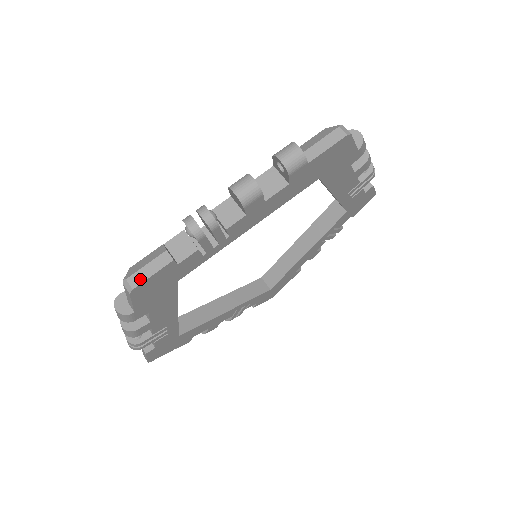
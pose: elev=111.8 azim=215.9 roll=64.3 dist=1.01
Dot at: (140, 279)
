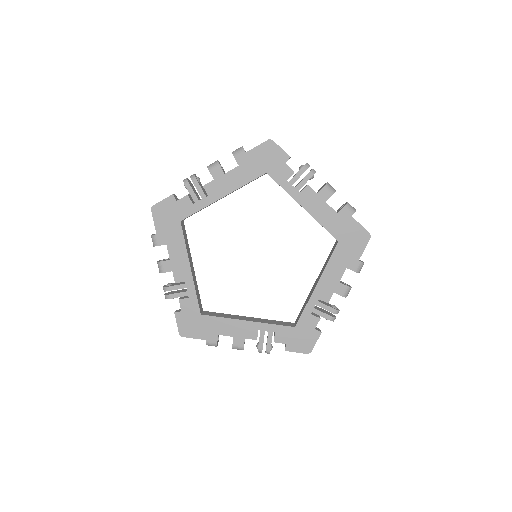
Dot at: occluded
